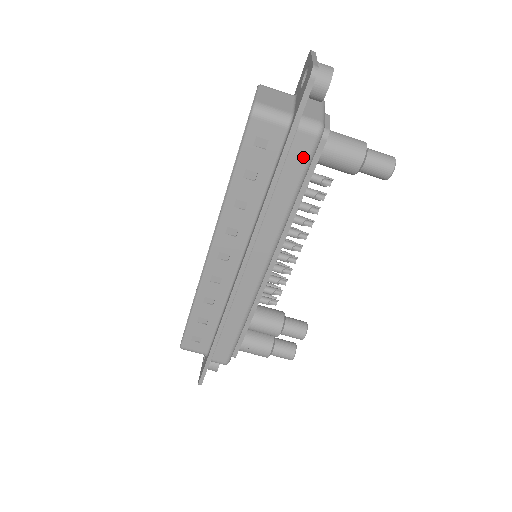
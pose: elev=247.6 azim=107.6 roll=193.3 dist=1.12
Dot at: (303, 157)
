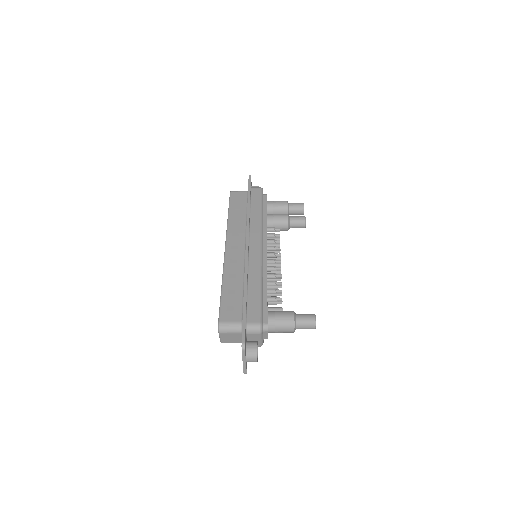
Dot at: occluded
